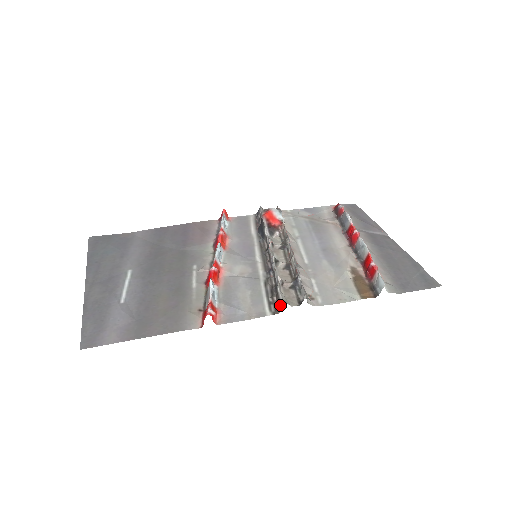
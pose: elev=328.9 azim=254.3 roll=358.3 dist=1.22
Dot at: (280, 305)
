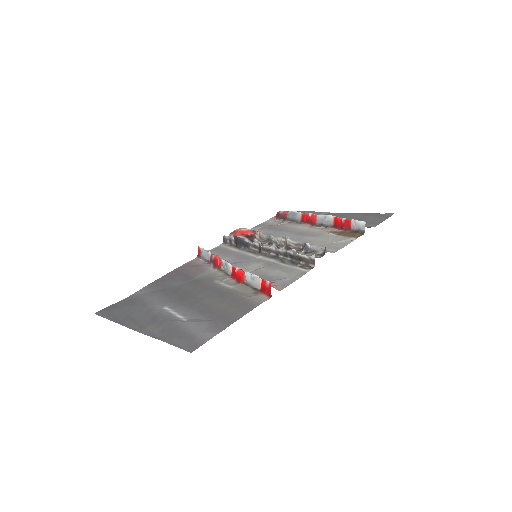
Dot at: (311, 261)
